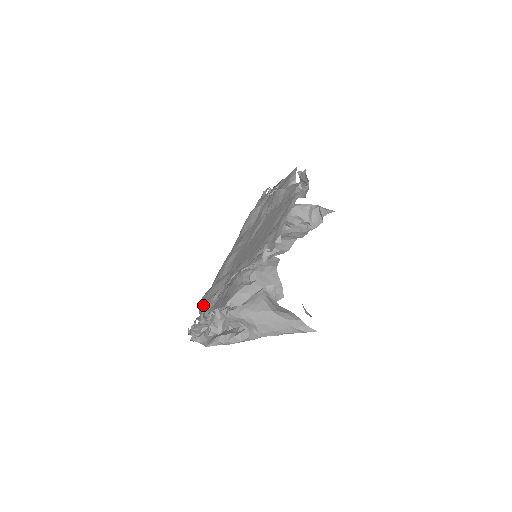
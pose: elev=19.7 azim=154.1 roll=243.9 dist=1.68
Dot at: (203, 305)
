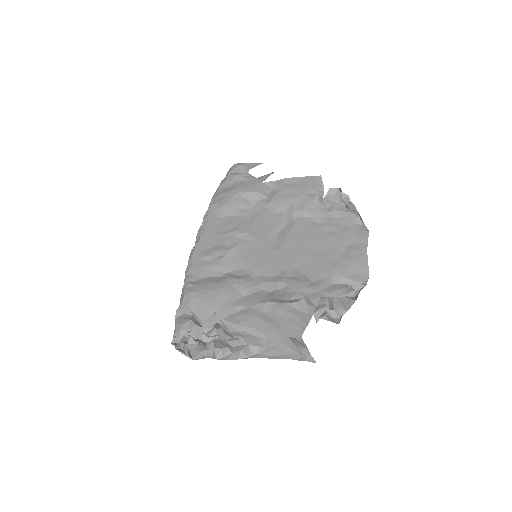
Dot at: (214, 309)
